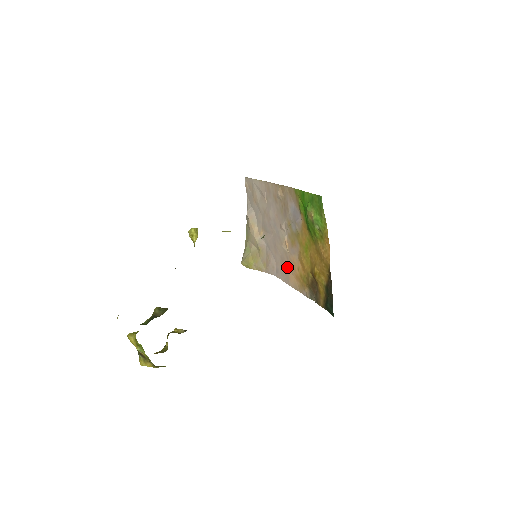
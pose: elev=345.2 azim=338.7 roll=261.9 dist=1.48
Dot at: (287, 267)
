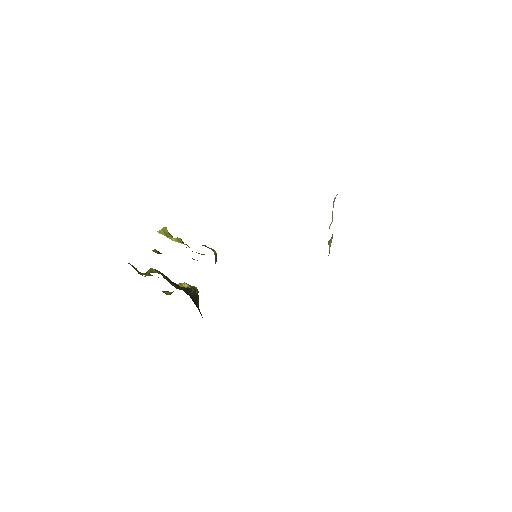
Dot at: occluded
